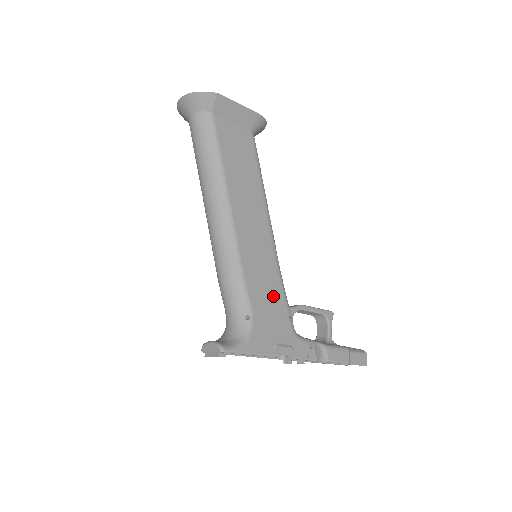
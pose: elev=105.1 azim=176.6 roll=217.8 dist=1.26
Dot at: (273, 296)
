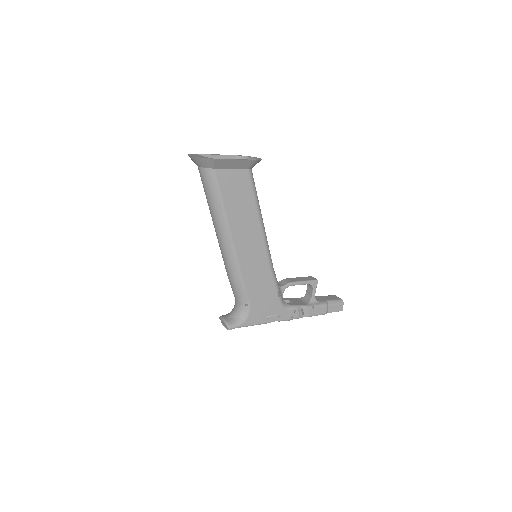
Dot at: (266, 287)
